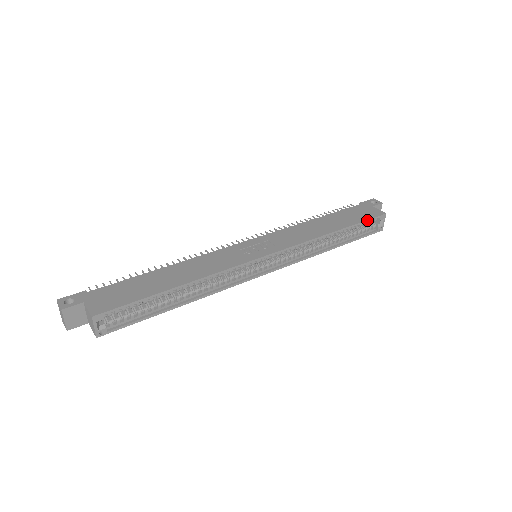
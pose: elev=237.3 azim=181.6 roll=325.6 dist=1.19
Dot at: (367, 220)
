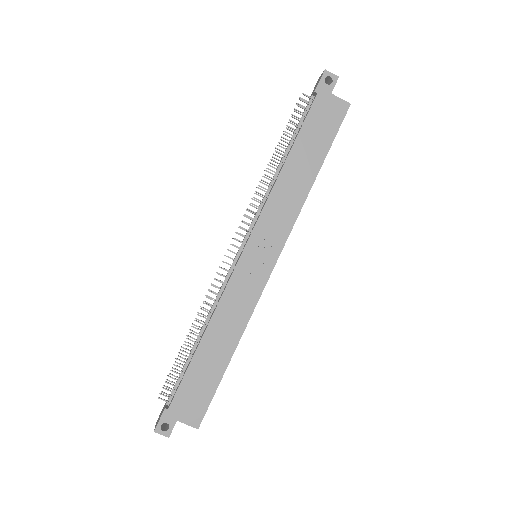
Dot at: occluded
